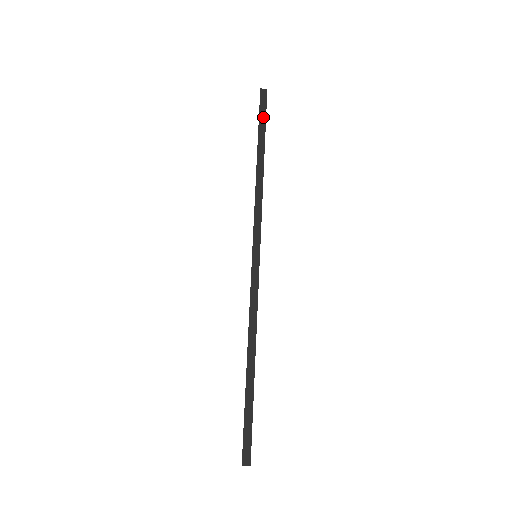
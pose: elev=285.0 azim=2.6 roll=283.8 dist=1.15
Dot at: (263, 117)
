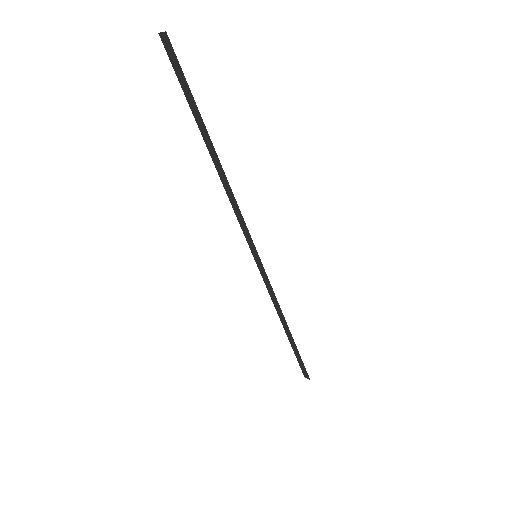
Dot at: (185, 86)
